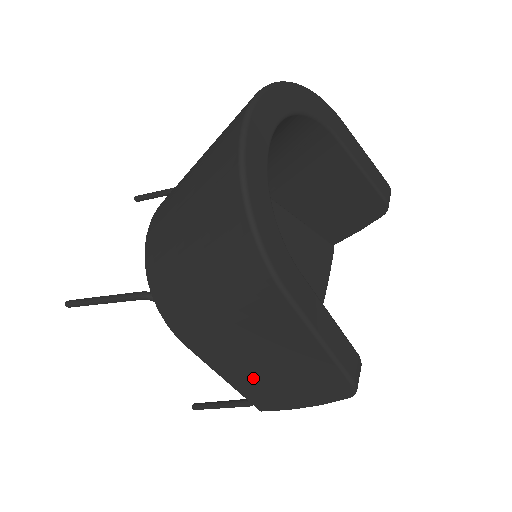
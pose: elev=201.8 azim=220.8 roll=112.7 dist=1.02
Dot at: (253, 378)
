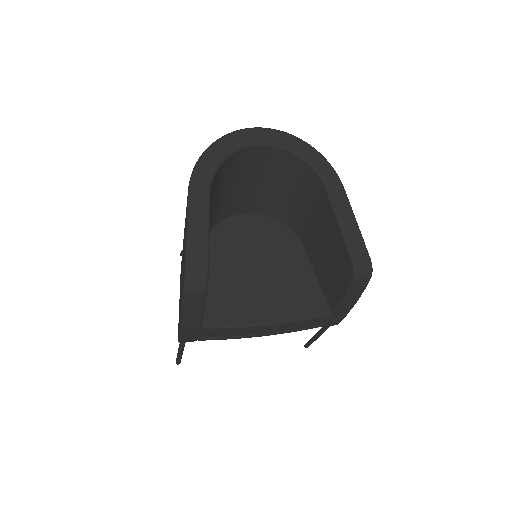
Dot at: occluded
